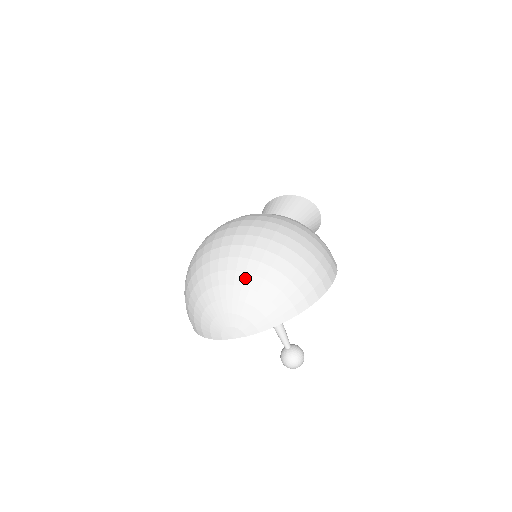
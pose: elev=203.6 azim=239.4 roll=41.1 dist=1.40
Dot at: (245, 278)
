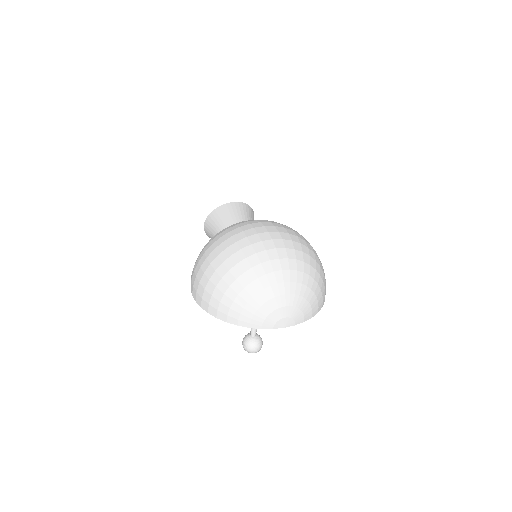
Dot at: (304, 277)
